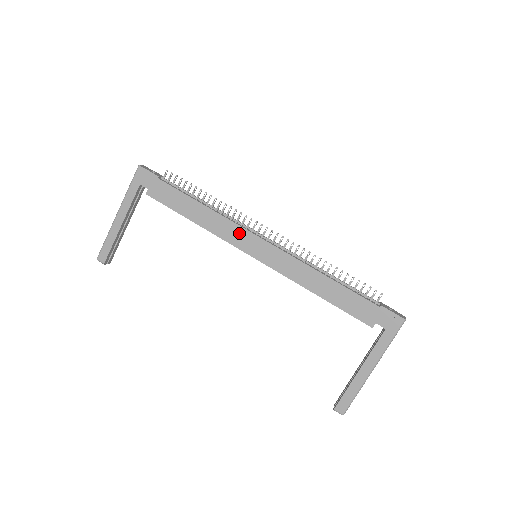
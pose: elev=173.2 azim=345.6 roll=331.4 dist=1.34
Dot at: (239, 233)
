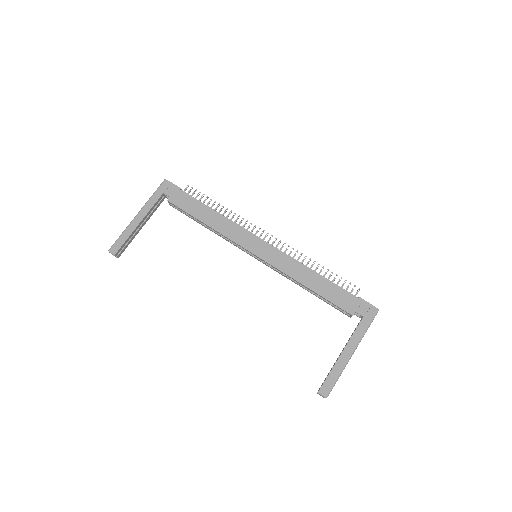
Dot at: (245, 235)
